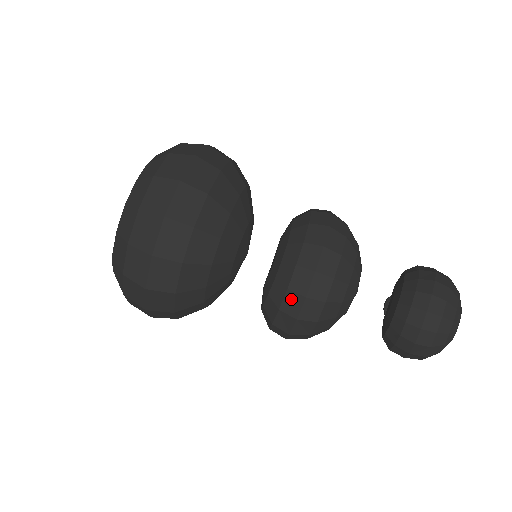
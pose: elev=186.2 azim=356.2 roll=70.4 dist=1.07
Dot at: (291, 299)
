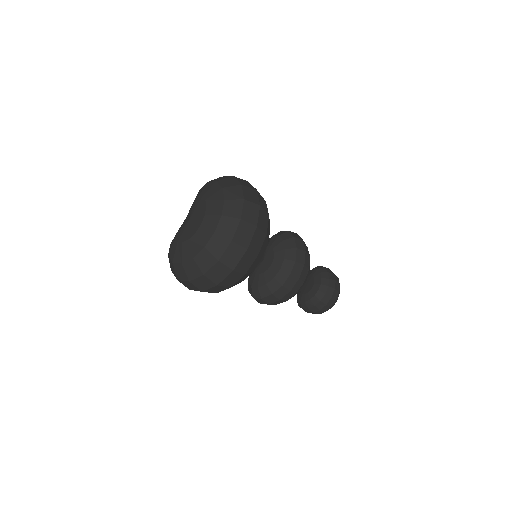
Dot at: (282, 290)
